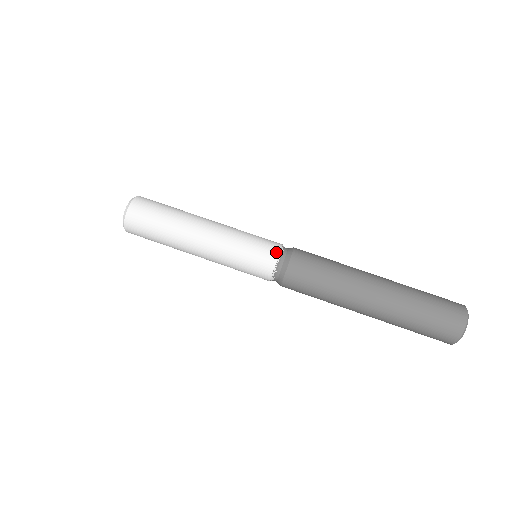
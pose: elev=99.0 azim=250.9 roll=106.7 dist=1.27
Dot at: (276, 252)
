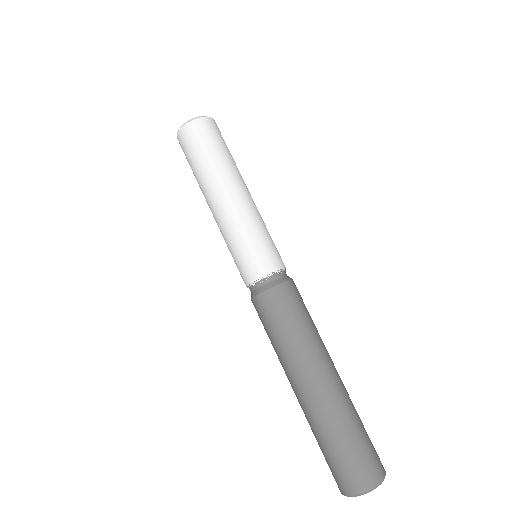
Dot at: (280, 265)
